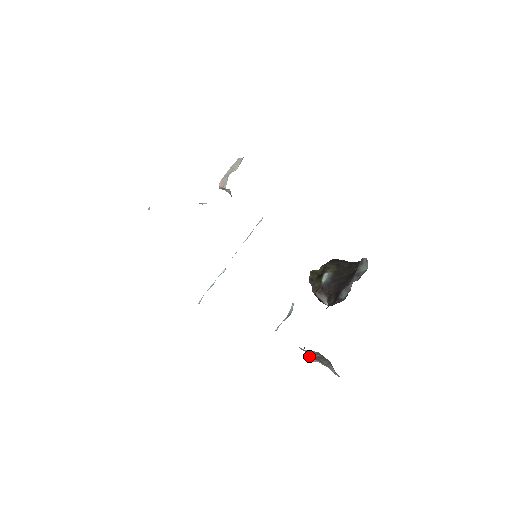
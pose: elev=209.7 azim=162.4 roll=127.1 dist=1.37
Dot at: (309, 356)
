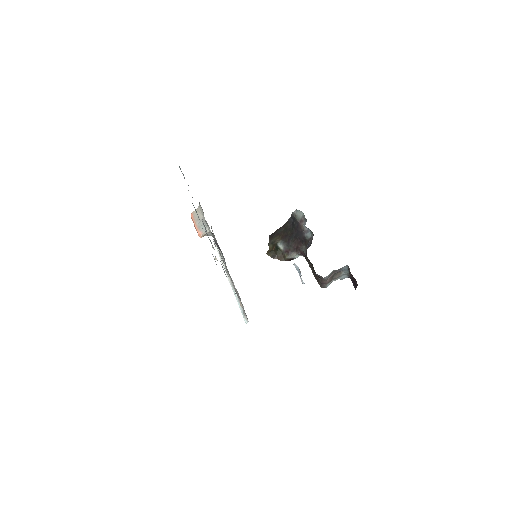
Dot at: (326, 283)
